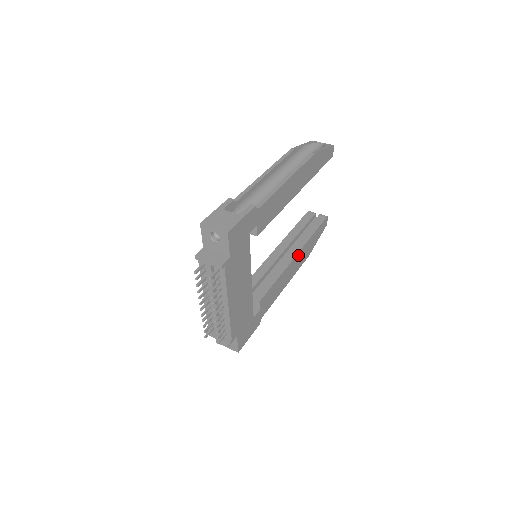
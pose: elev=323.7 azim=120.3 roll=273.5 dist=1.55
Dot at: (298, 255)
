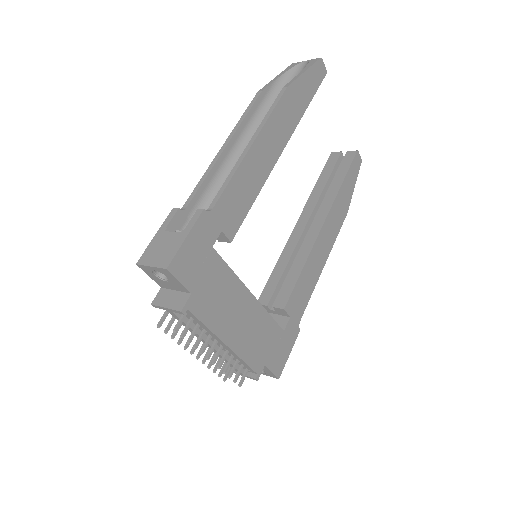
Dot at: (327, 222)
